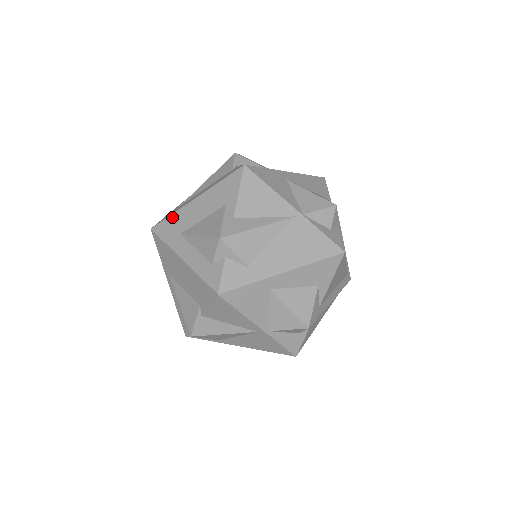
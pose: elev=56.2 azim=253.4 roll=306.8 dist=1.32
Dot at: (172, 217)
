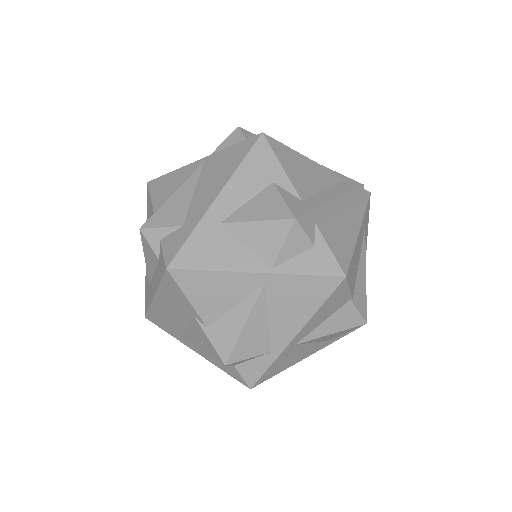
Dot at: (145, 286)
